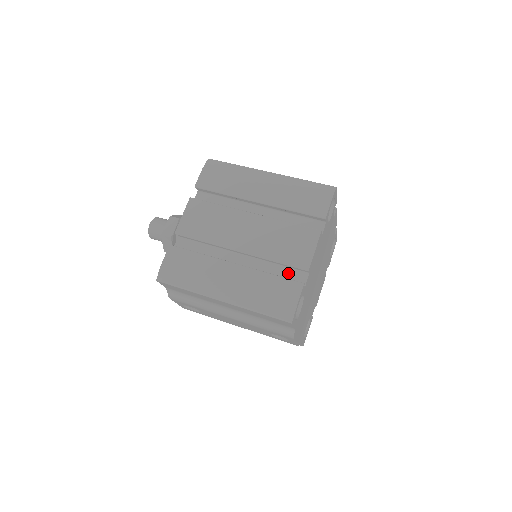
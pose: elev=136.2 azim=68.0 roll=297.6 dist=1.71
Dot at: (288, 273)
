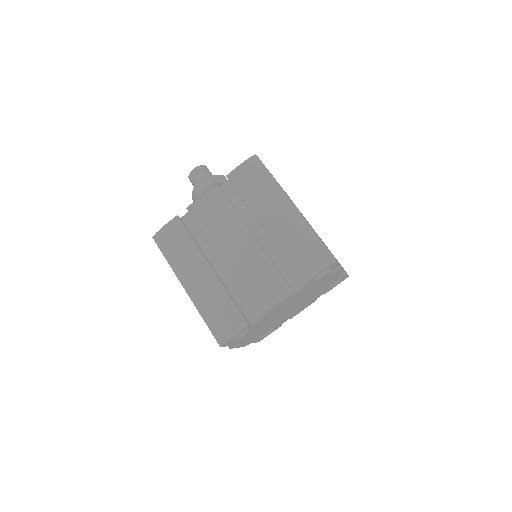
Dot at: (248, 304)
